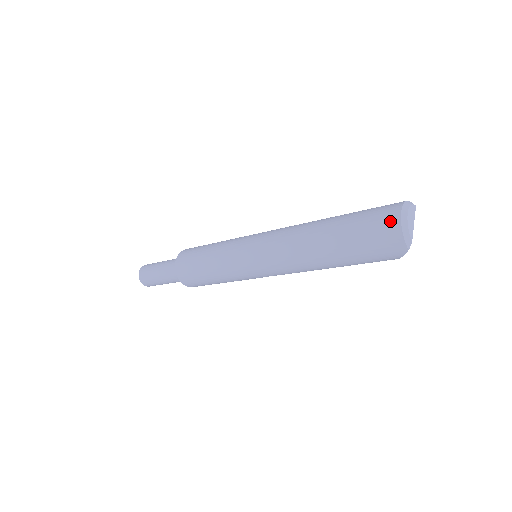
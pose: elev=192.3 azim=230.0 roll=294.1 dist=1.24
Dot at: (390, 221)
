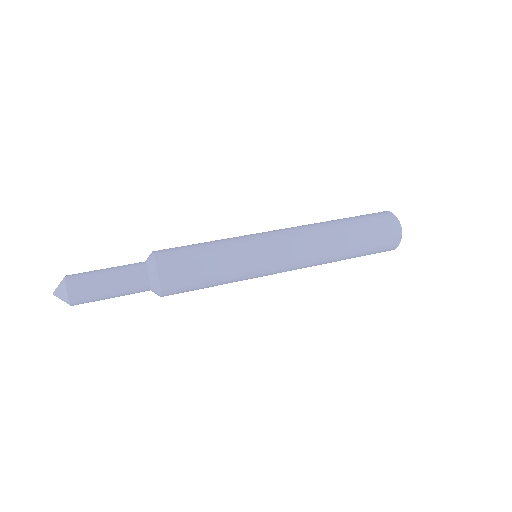
Dot at: (395, 235)
